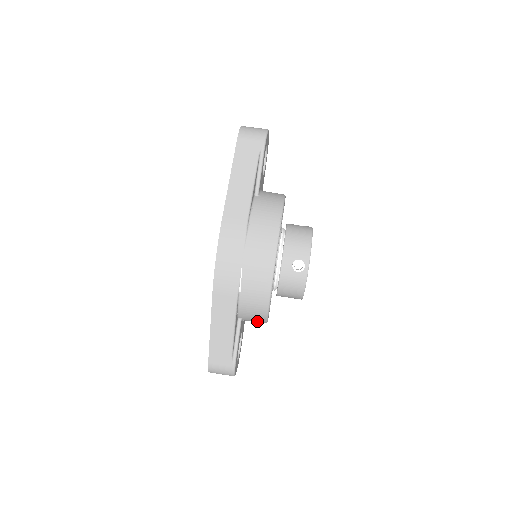
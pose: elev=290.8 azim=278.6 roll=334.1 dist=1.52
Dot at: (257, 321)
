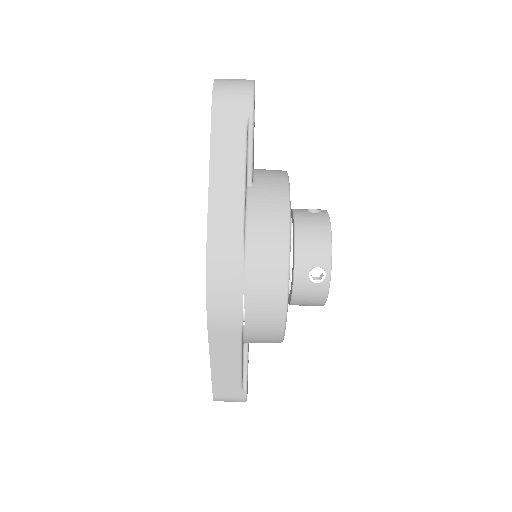
Dot at: occluded
